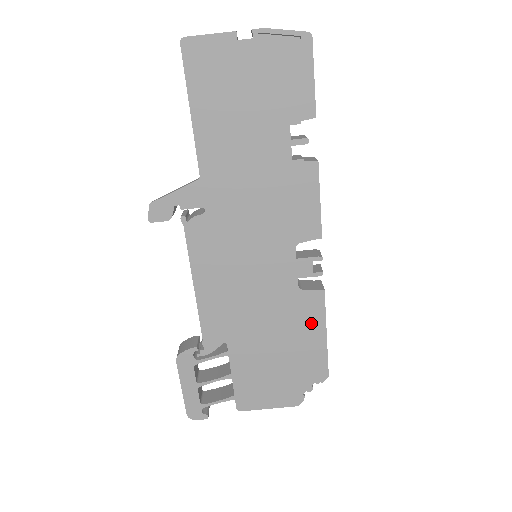
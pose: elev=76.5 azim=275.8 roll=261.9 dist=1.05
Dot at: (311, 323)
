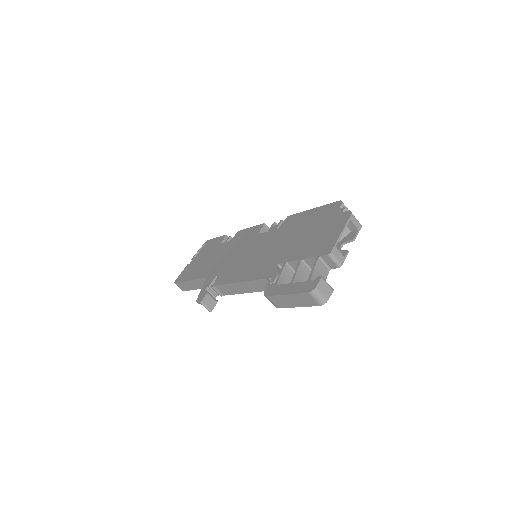
Dot at: (300, 219)
